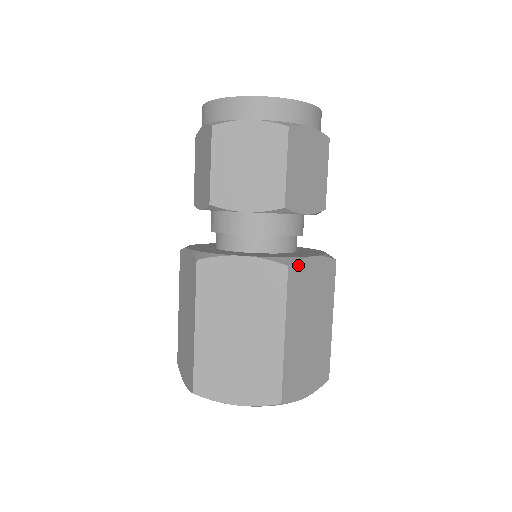
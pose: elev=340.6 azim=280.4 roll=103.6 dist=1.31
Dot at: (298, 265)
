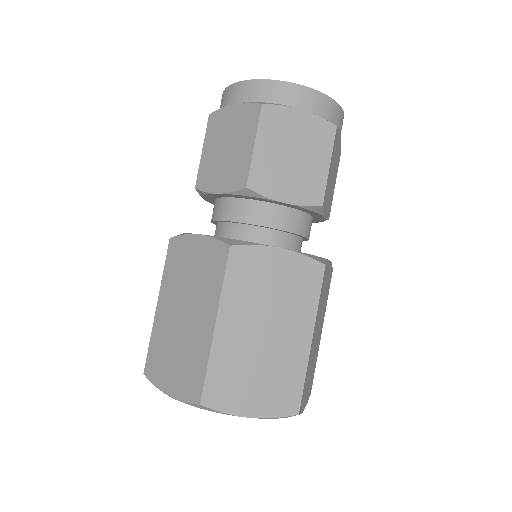
Dot at: (248, 250)
